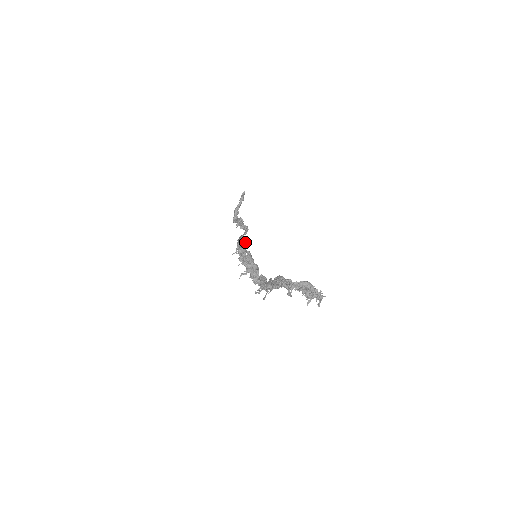
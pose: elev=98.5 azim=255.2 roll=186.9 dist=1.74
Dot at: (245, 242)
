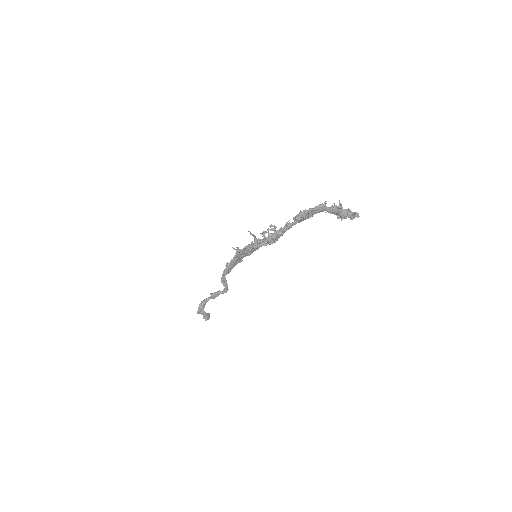
Dot at: occluded
